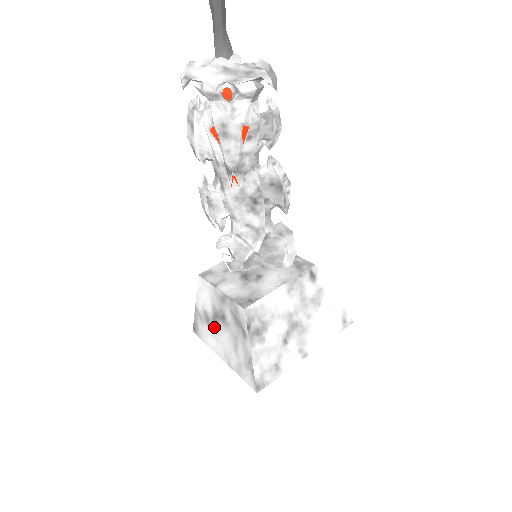
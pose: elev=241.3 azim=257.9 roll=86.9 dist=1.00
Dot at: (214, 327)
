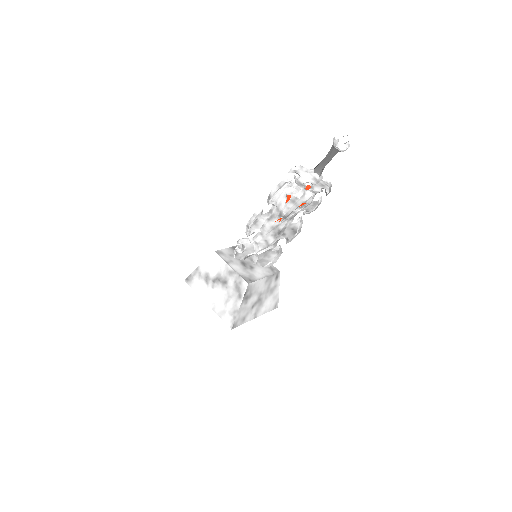
Dot at: (211, 285)
